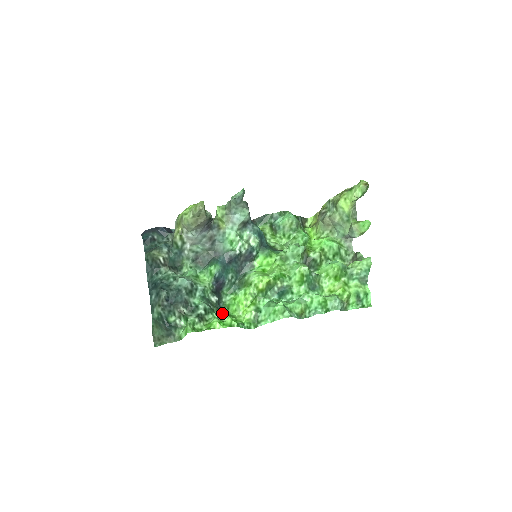
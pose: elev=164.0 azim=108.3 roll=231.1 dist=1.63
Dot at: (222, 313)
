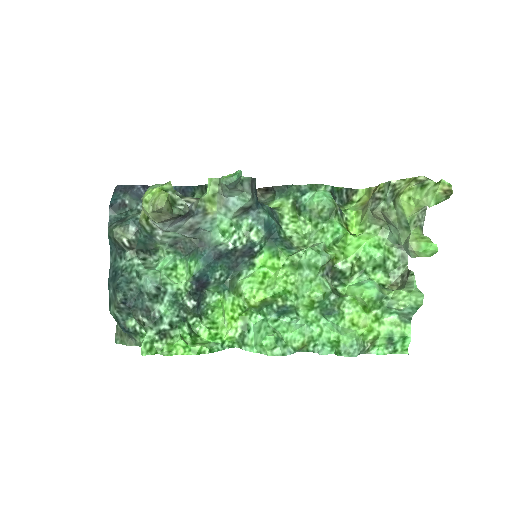
Dot at: (200, 321)
